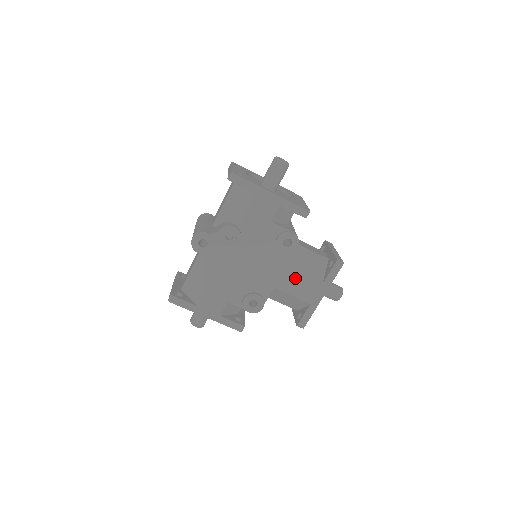
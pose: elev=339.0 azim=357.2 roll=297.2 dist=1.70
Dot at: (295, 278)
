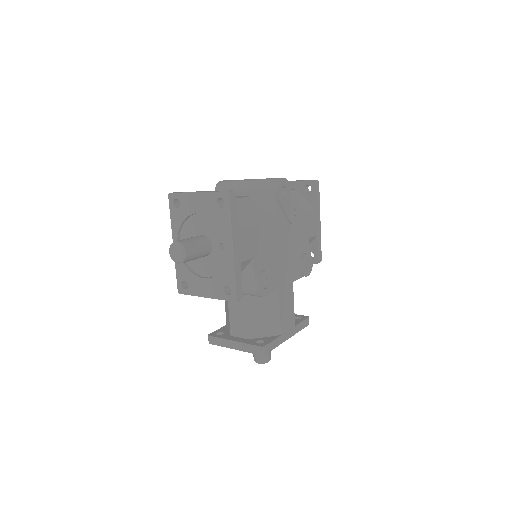
Dot at: (290, 299)
